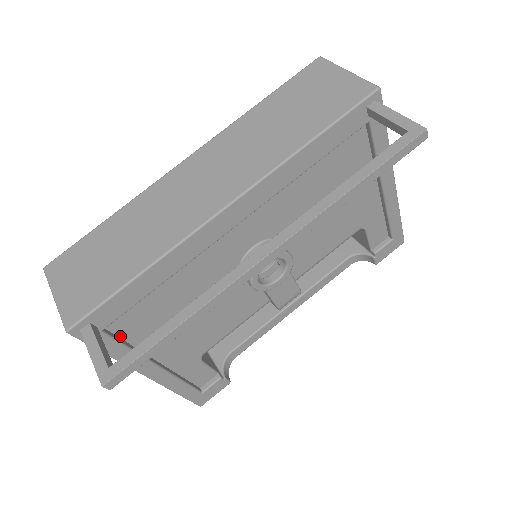
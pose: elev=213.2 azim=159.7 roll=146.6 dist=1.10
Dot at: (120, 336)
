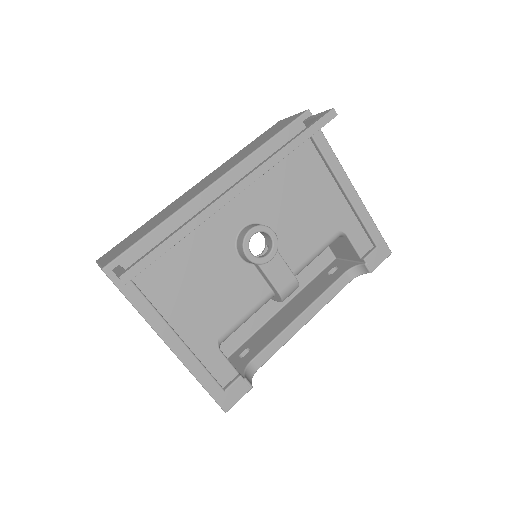
Dot at: (144, 292)
